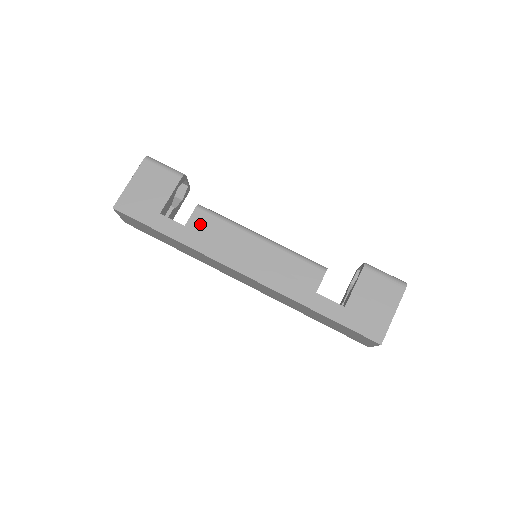
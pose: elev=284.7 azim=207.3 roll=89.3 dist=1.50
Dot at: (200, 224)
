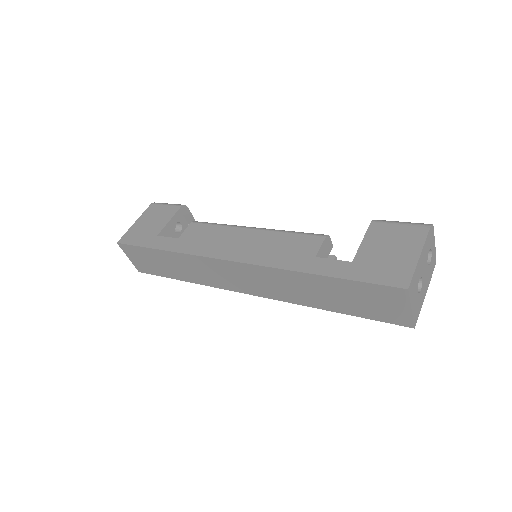
Dot at: (193, 233)
